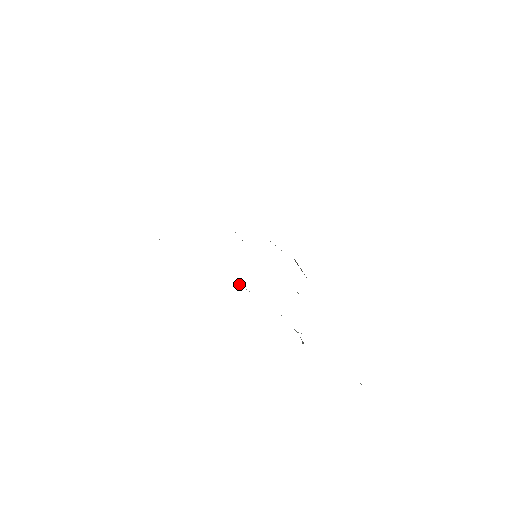
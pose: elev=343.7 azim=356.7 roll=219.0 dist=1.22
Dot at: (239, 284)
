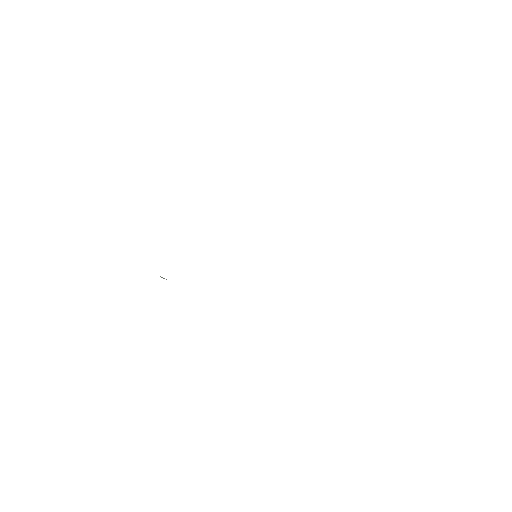
Dot at: occluded
